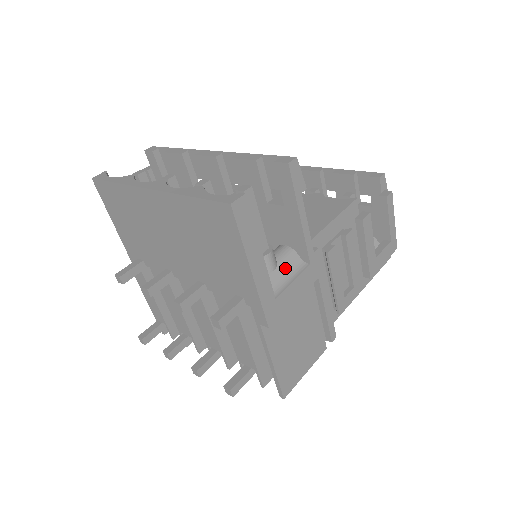
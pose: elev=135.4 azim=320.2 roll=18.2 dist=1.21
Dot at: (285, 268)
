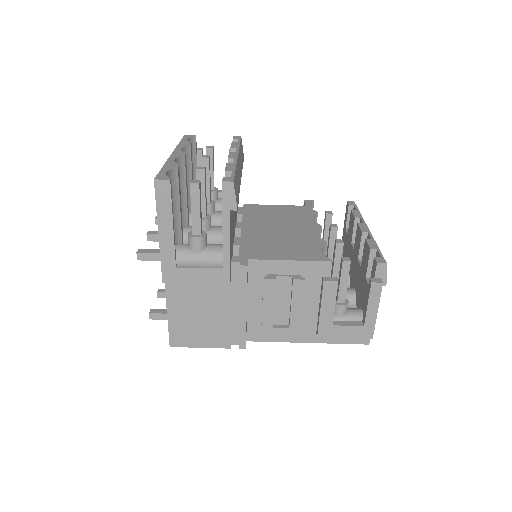
Dot at: (205, 257)
